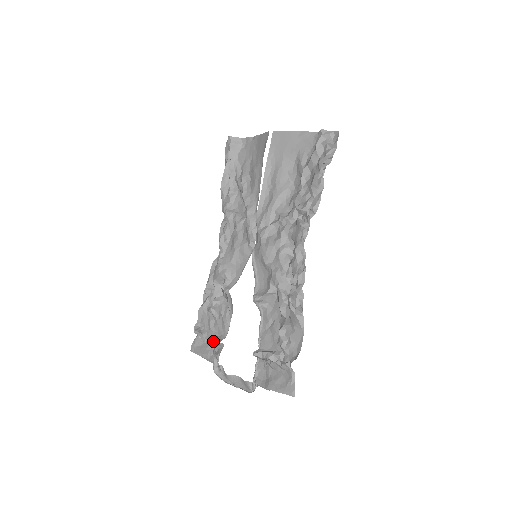
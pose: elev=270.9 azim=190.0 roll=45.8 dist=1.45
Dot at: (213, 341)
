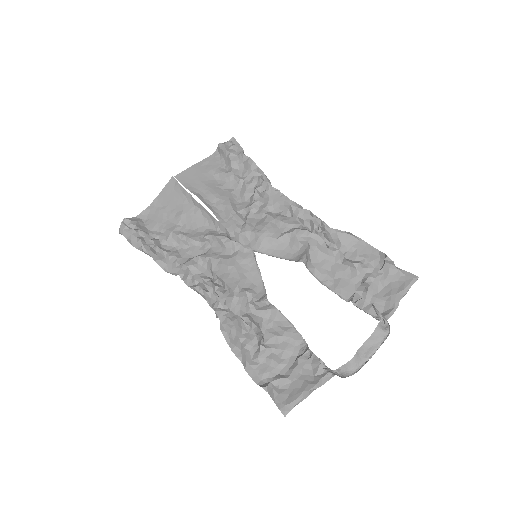
Dot at: (300, 363)
